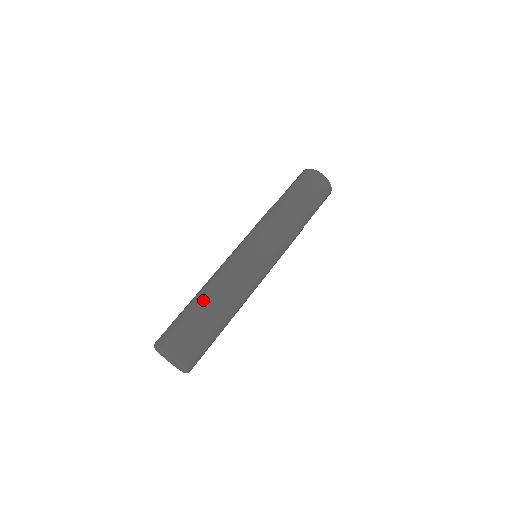
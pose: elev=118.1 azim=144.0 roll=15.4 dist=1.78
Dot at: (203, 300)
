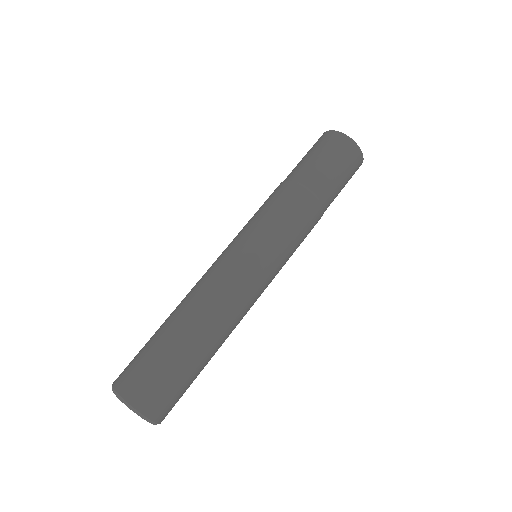
Dot at: (199, 341)
